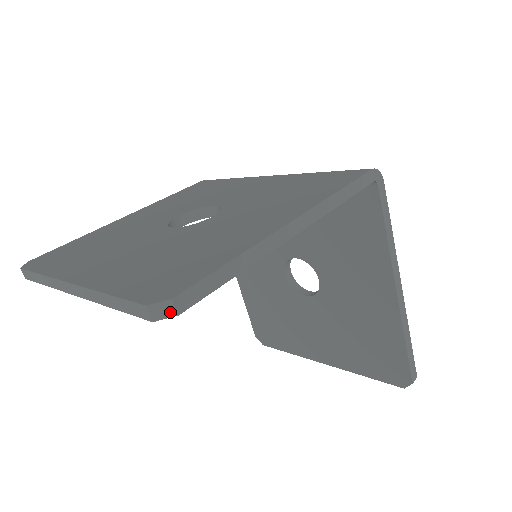
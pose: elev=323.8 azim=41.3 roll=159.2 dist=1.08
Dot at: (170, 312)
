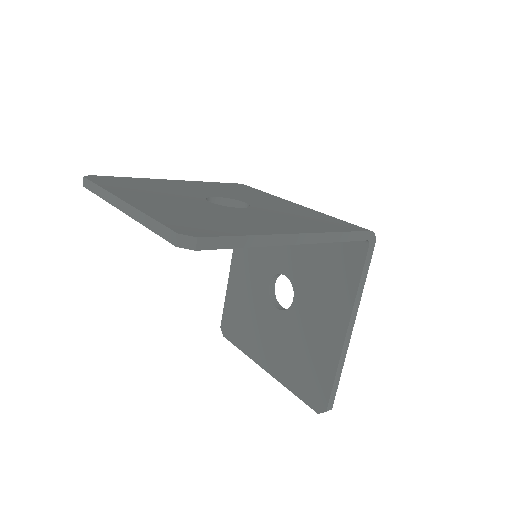
Dot at: (191, 246)
